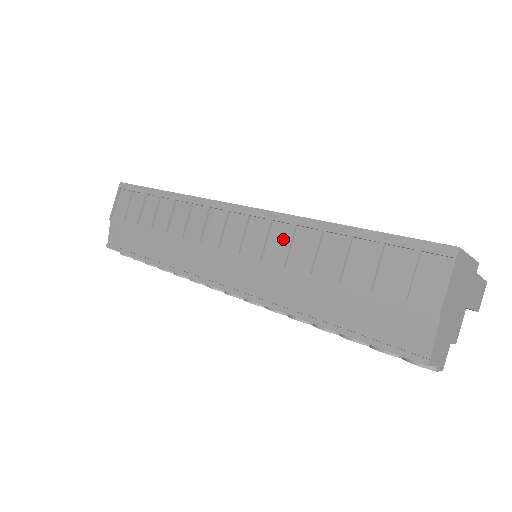
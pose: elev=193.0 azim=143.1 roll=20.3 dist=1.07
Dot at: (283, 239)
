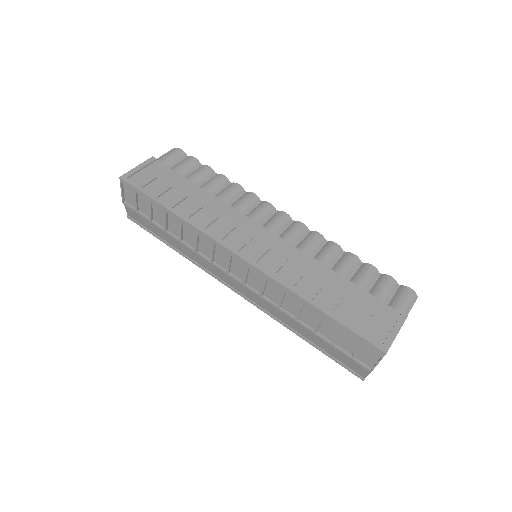
Dot at: (277, 292)
